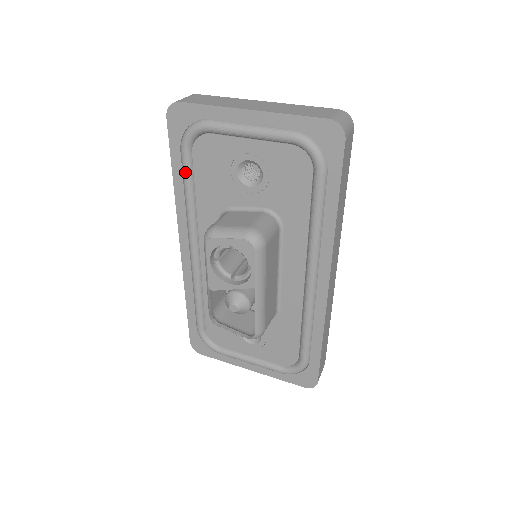
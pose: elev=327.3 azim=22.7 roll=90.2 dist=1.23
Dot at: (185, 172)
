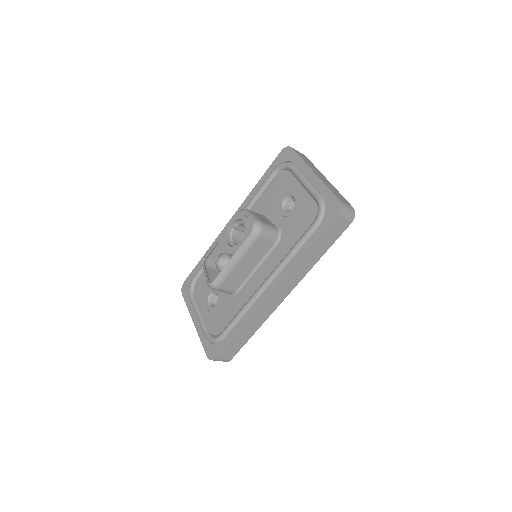
Dot at: (265, 182)
